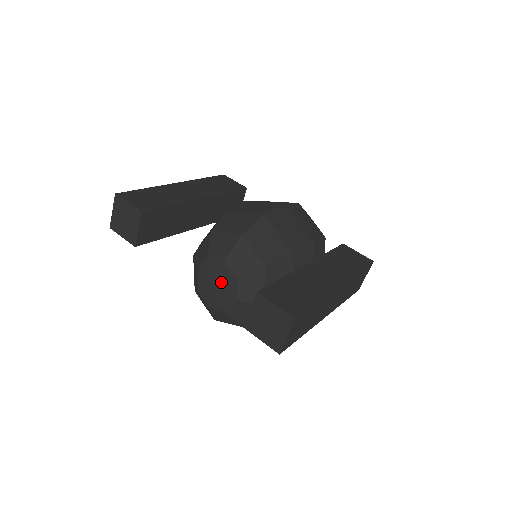
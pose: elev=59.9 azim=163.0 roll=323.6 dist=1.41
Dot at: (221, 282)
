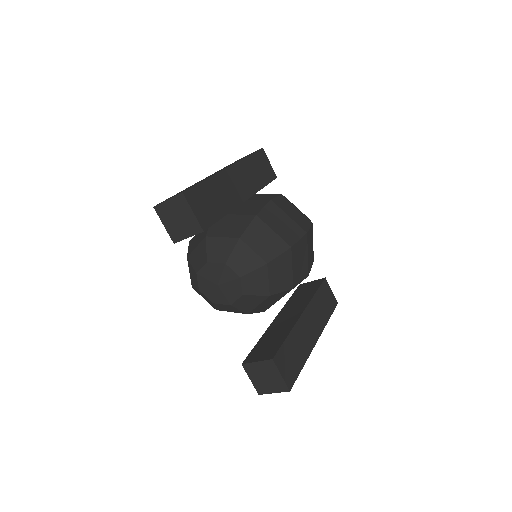
Dot at: (226, 287)
